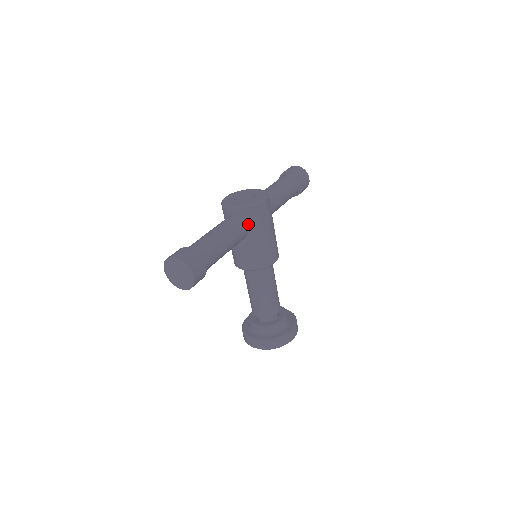
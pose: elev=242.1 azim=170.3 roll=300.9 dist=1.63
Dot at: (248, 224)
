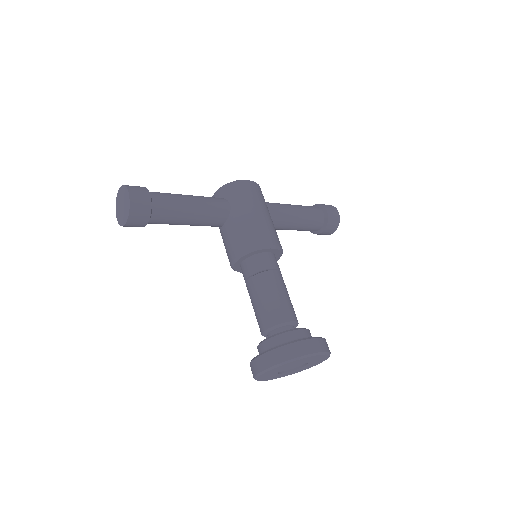
Dot at: (229, 201)
